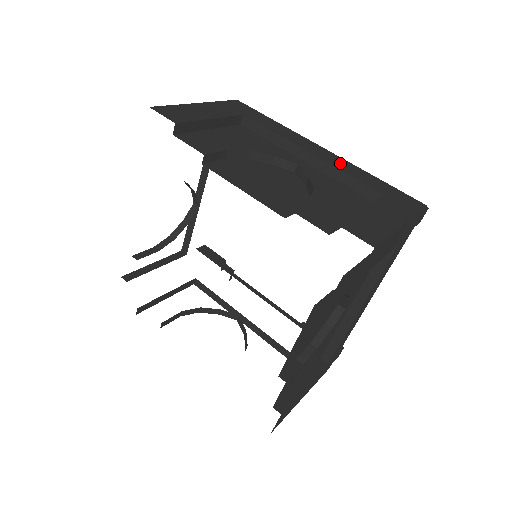
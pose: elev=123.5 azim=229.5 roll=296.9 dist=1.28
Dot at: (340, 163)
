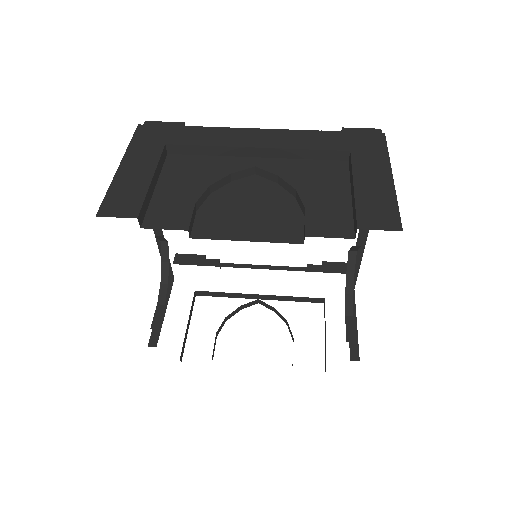
Dot at: (289, 139)
